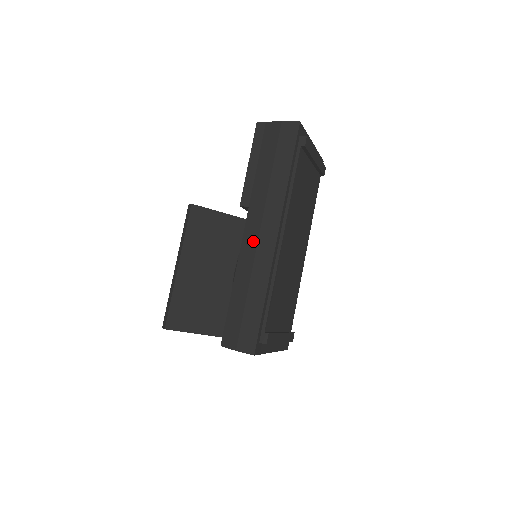
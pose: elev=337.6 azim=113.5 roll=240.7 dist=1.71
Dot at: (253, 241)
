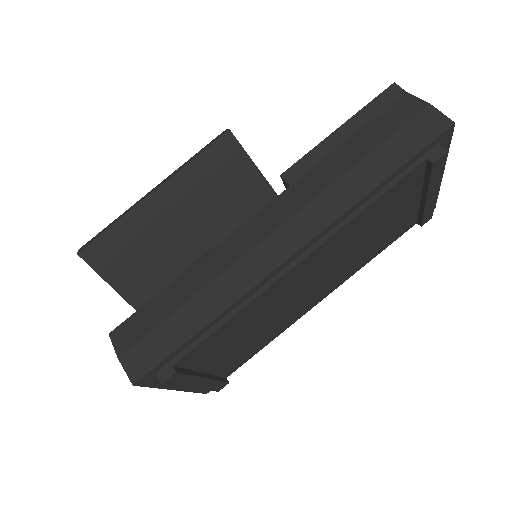
Dot at: (257, 234)
